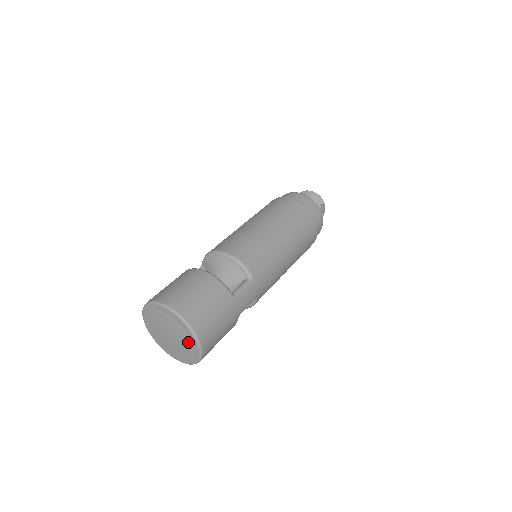
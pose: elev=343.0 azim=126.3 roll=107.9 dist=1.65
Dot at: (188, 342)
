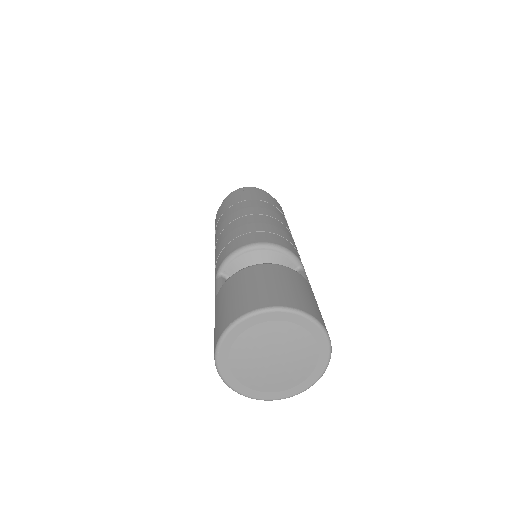
Dot at: (311, 355)
